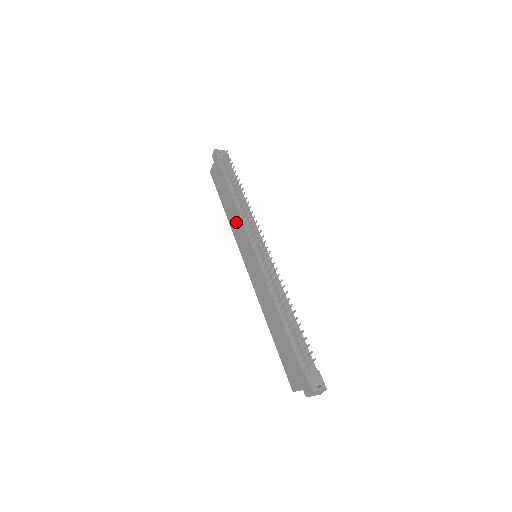
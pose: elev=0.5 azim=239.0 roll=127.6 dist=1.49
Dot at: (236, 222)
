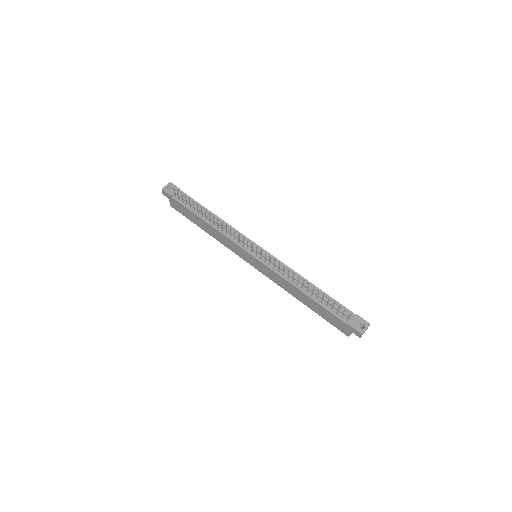
Dot at: (222, 239)
